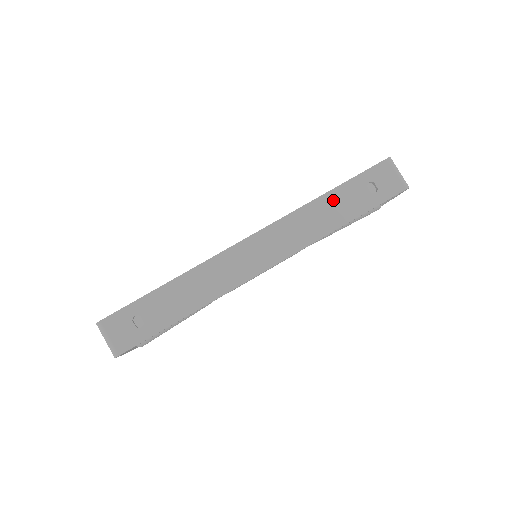
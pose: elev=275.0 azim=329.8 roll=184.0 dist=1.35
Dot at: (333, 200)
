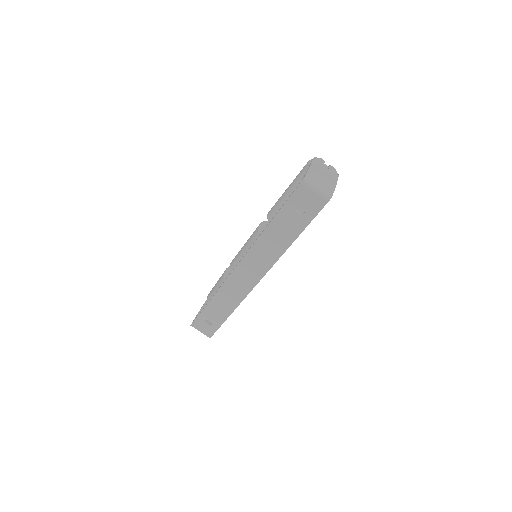
Dot at: (275, 229)
